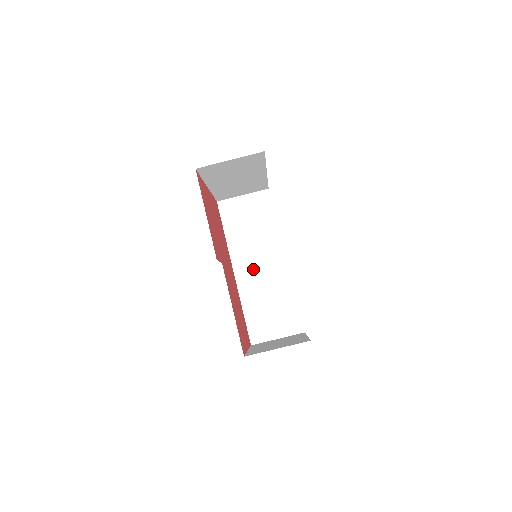
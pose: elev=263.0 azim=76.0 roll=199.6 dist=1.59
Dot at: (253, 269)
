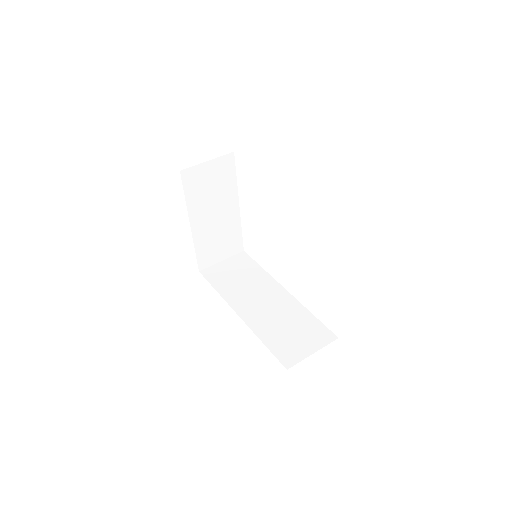
Dot at: (256, 306)
